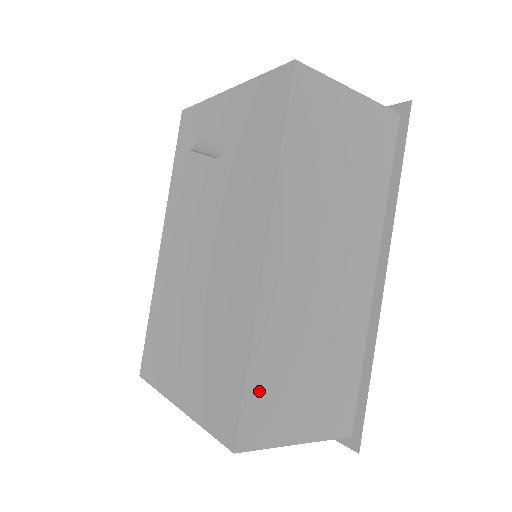
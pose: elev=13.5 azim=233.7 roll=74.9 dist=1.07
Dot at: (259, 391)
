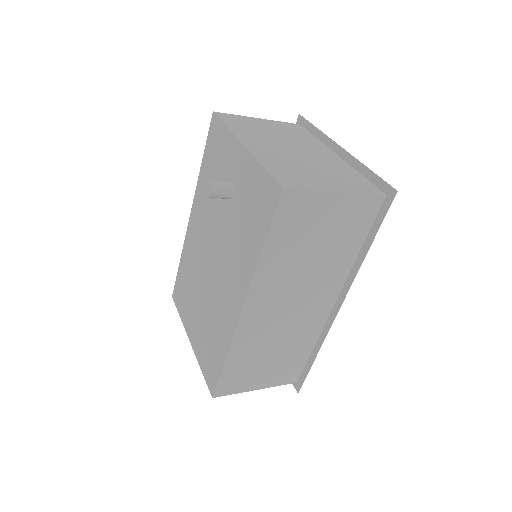
Dot at: (231, 372)
